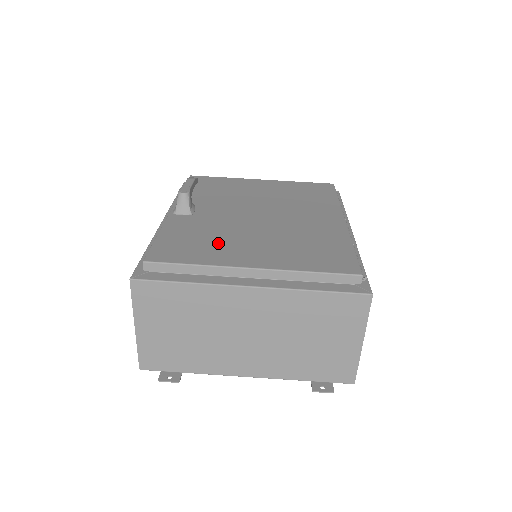
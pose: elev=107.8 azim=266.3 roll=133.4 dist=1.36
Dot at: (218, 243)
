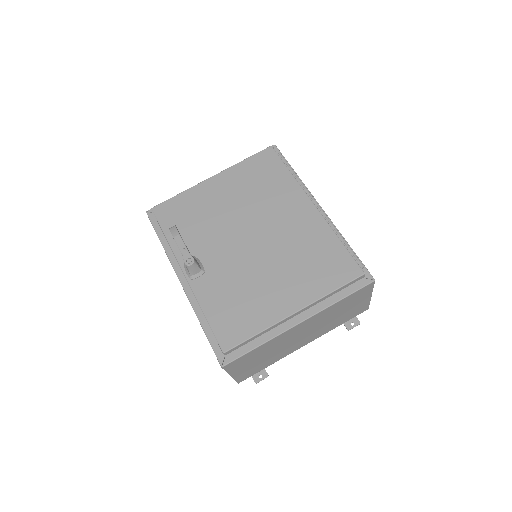
Dot at: (252, 298)
